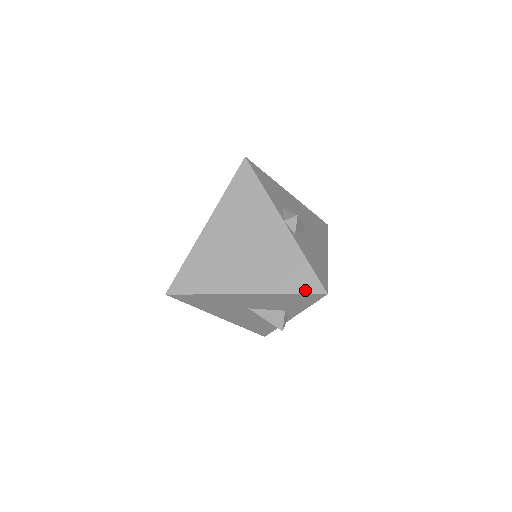
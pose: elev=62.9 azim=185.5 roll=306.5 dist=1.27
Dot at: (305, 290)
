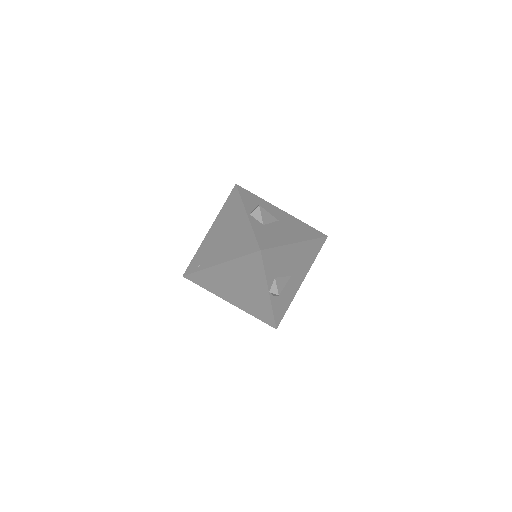
Dot at: (265, 321)
